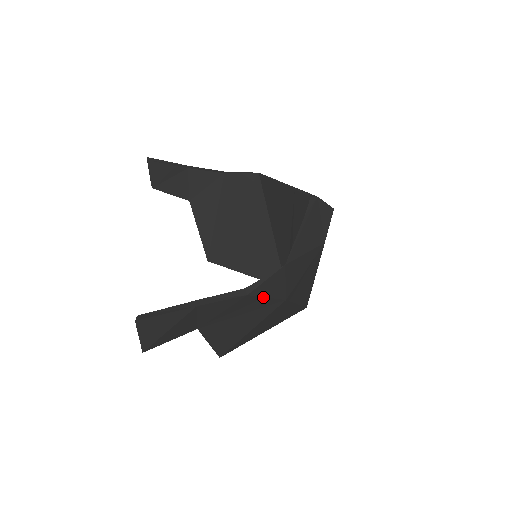
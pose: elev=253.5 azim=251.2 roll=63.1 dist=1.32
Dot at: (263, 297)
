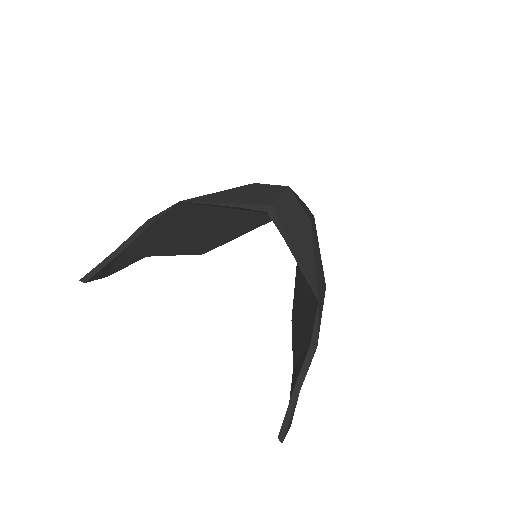
Dot at: (320, 322)
